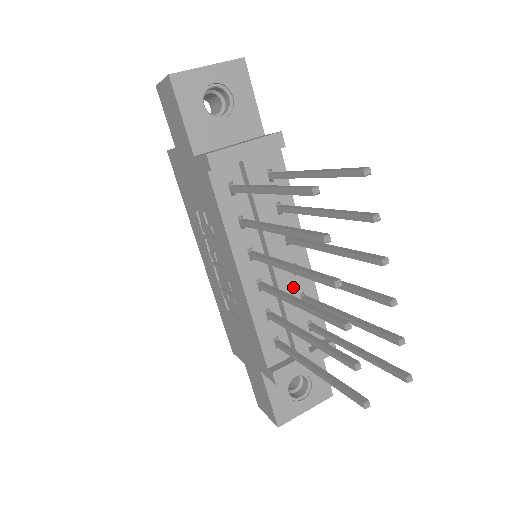
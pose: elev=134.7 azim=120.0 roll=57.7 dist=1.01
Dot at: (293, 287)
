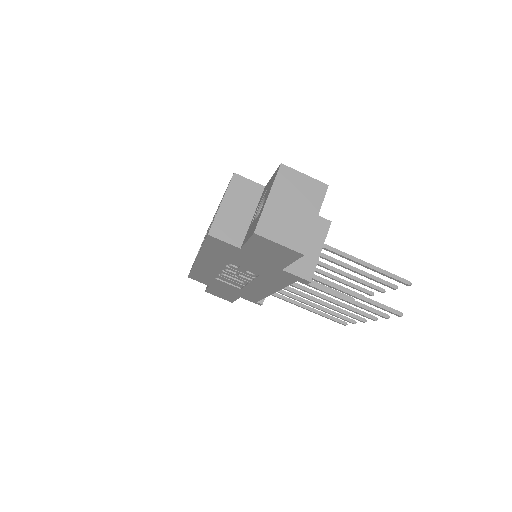
Dot at: occluded
